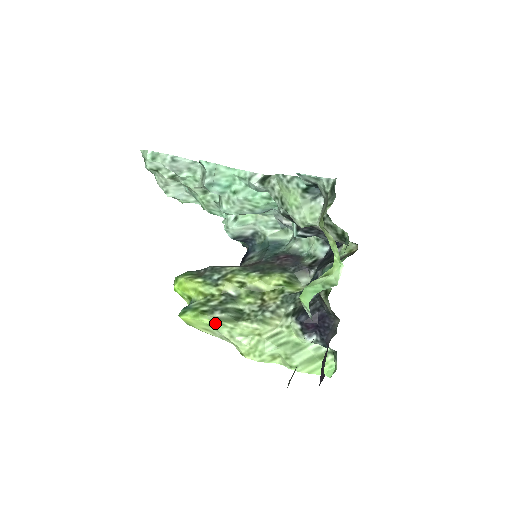
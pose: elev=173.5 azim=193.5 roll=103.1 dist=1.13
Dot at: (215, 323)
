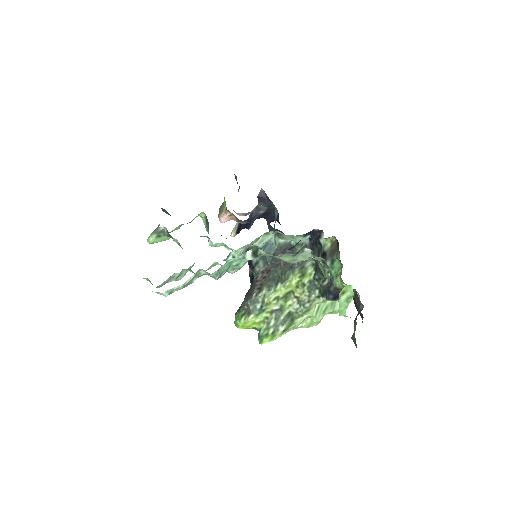
Dot at: (284, 333)
